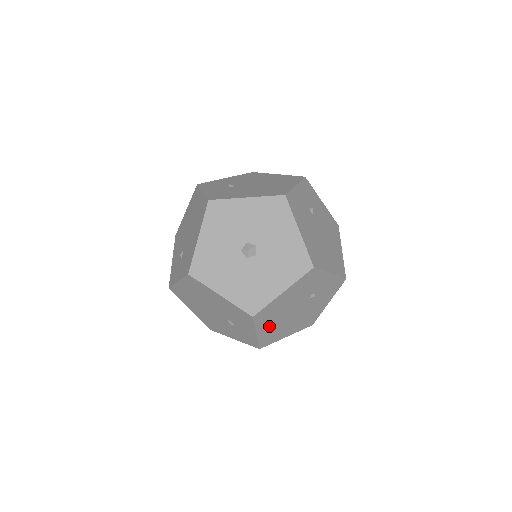
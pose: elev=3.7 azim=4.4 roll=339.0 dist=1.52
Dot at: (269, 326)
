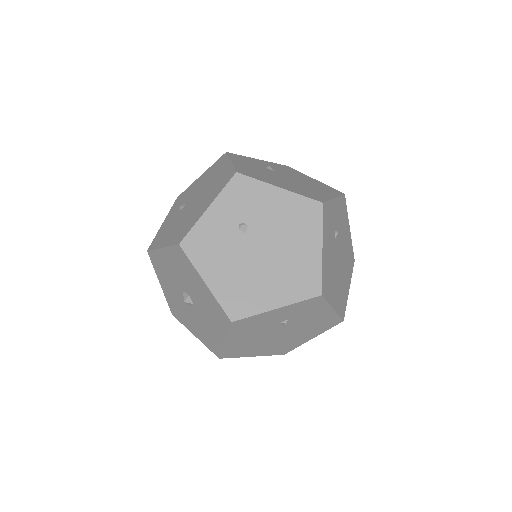
Dot at: occluded
